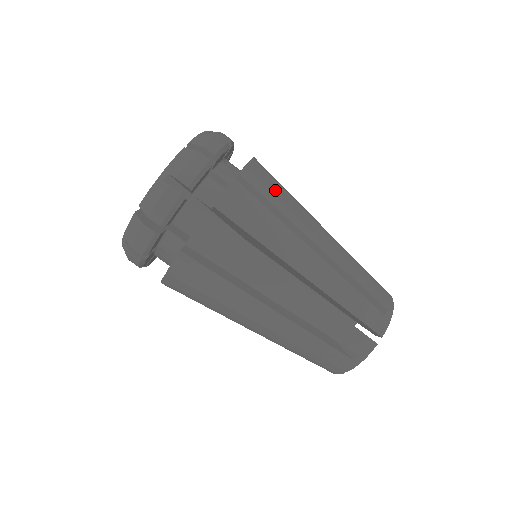
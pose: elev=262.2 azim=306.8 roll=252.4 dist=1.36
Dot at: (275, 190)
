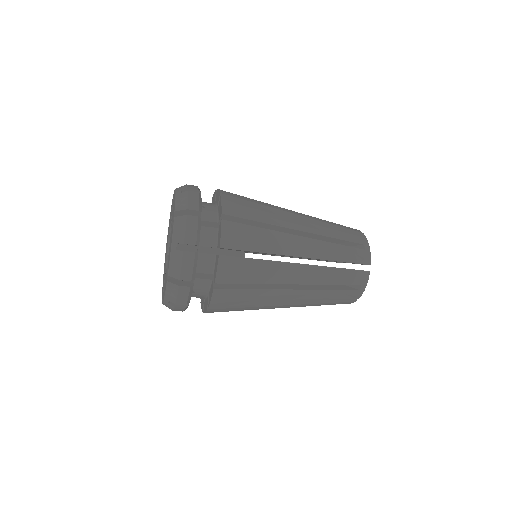
Dot at: (247, 268)
